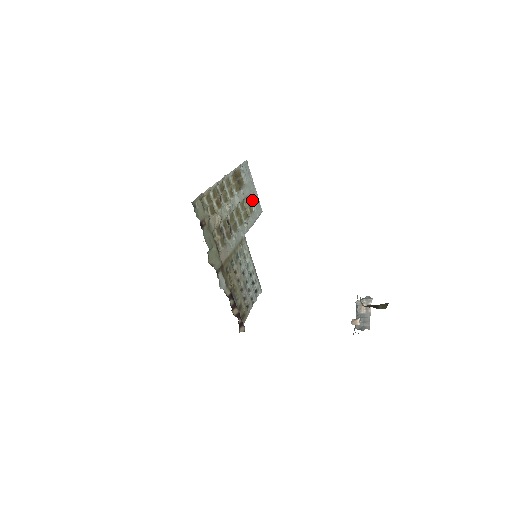
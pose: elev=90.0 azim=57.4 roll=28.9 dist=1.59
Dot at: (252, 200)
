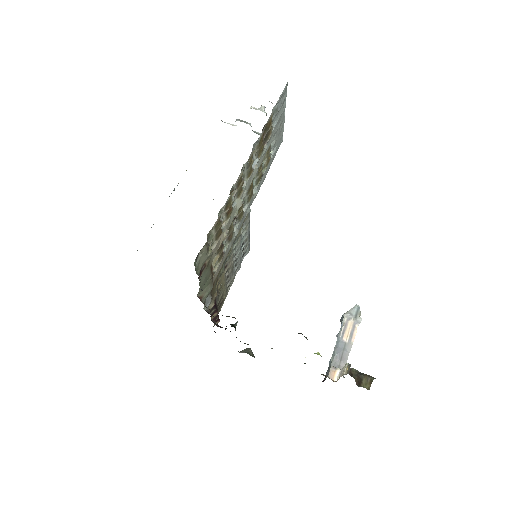
Dot at: (275, 141)
